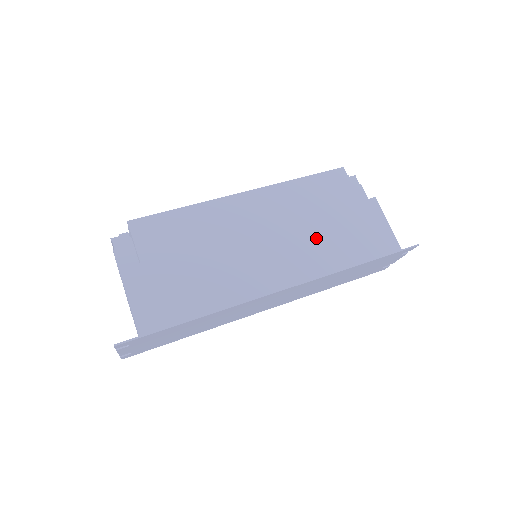
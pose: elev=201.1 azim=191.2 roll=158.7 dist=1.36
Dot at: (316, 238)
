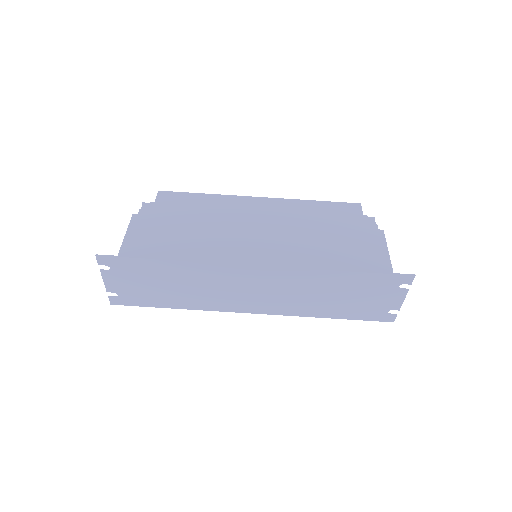
Dot at: (307, 241)
